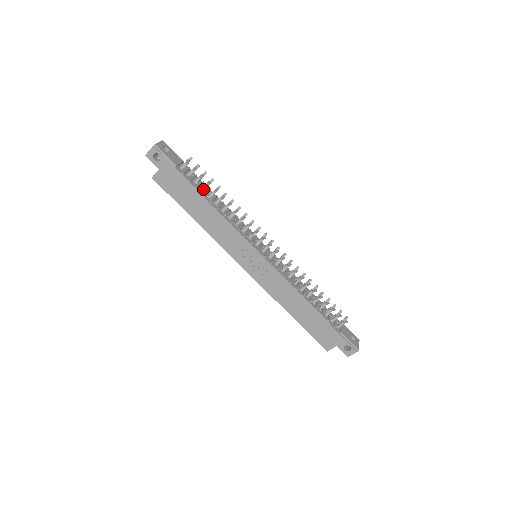
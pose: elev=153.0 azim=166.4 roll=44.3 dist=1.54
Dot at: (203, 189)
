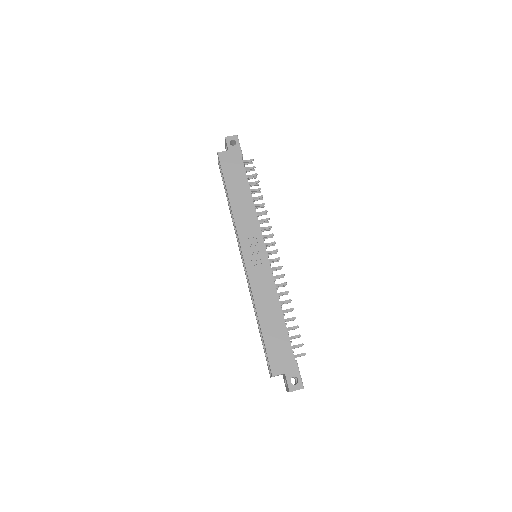
Dot at: (250, 183)
